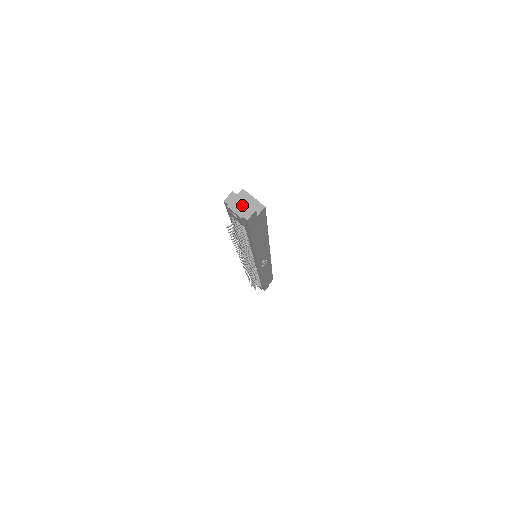
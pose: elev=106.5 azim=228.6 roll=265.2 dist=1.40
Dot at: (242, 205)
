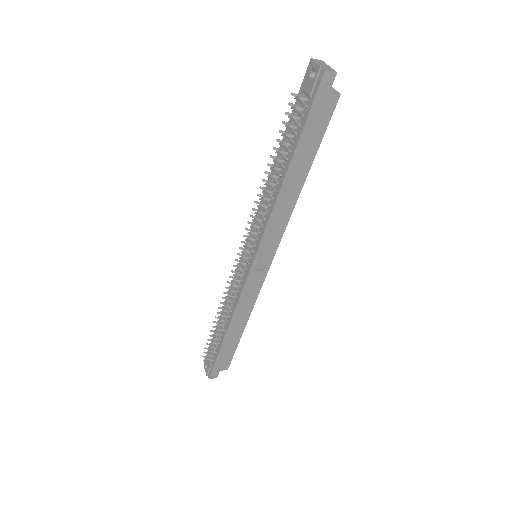
Dot at: (326, 66)
